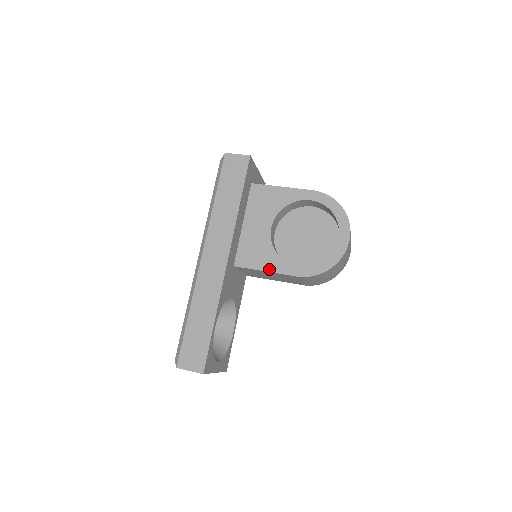
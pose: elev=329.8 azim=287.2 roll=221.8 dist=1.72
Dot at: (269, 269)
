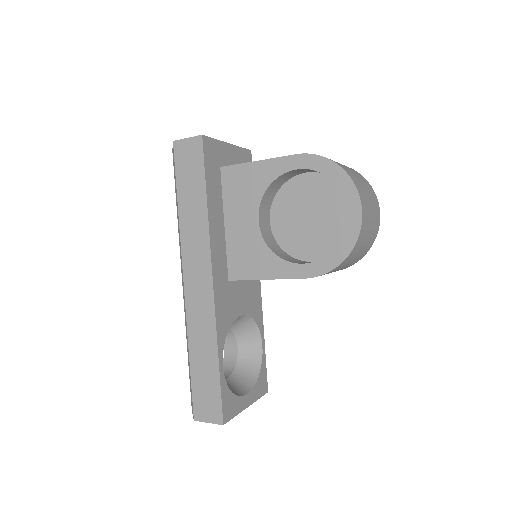
Dot at: (269, 276)
